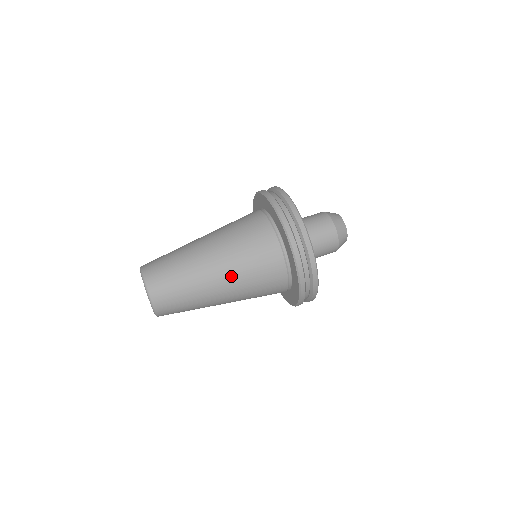
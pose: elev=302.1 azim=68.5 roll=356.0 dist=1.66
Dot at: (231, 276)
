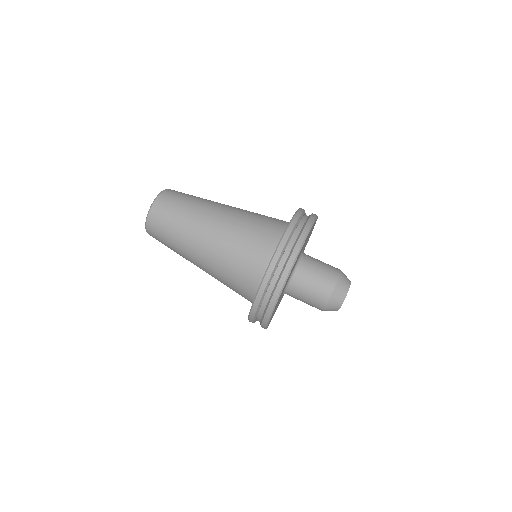
Dot at: (216, 242)
